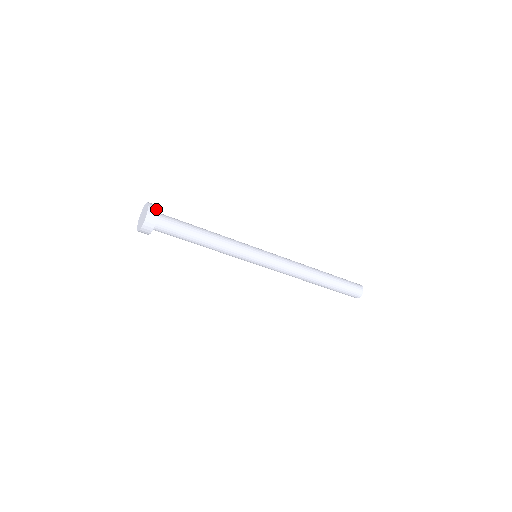
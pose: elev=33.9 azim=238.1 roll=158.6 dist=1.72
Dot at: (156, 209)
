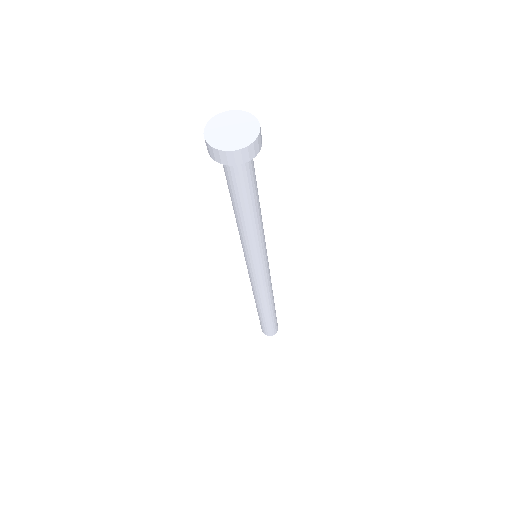
Dot at: (255, 152)
